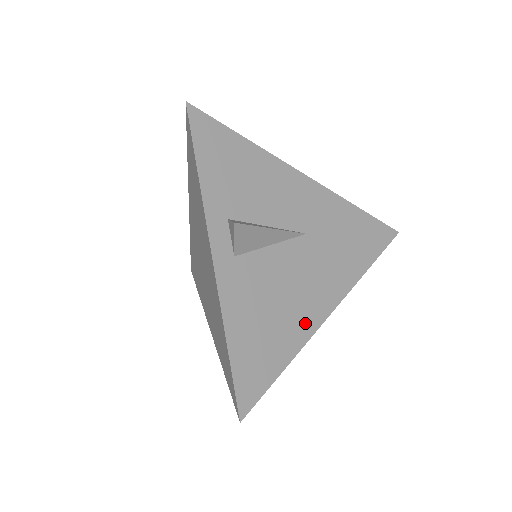
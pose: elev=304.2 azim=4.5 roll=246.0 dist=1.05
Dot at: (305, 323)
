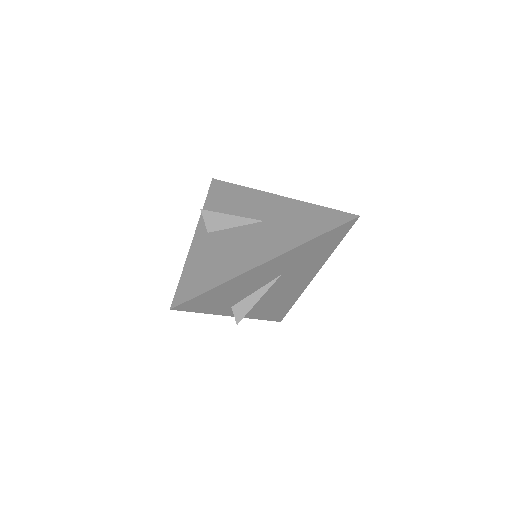
Dot at: (242, 265)
